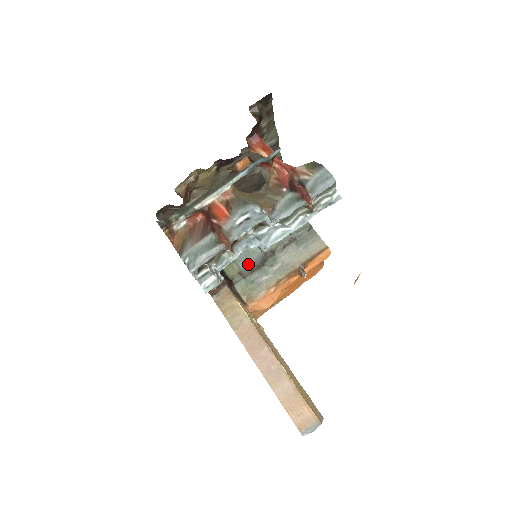
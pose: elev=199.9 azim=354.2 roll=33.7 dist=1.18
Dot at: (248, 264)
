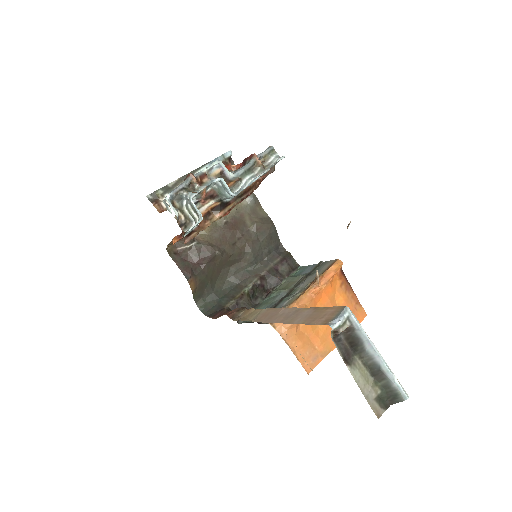
Dot at: (272, 306)
